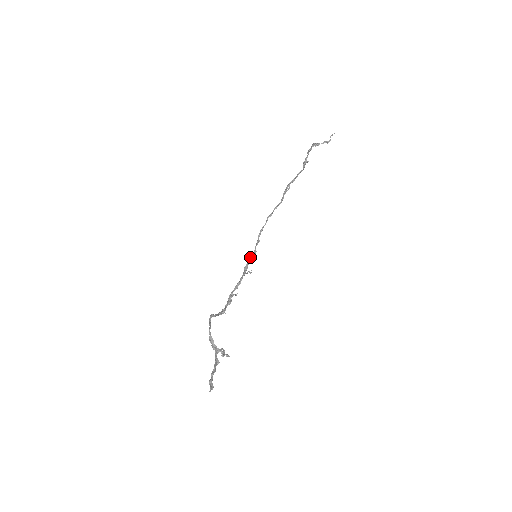
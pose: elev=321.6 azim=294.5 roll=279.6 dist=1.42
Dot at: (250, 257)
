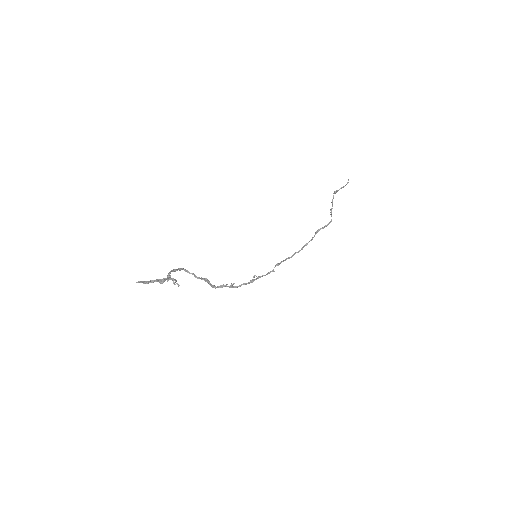
Dot at: (266, 274)
